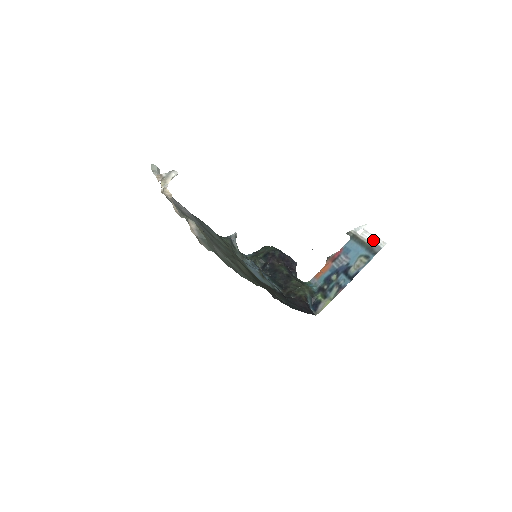
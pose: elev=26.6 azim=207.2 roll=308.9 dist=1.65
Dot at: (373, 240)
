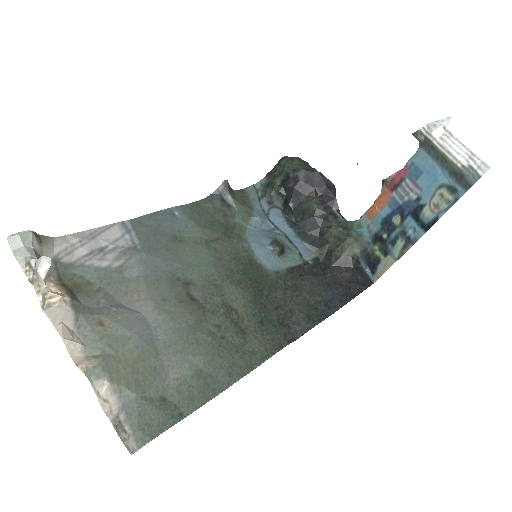
Dot at: (463, 156)
